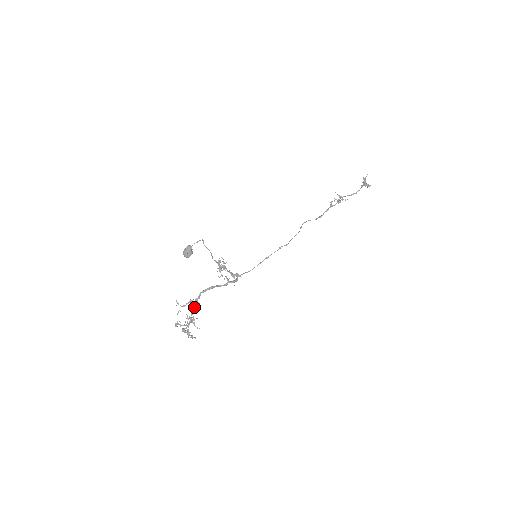
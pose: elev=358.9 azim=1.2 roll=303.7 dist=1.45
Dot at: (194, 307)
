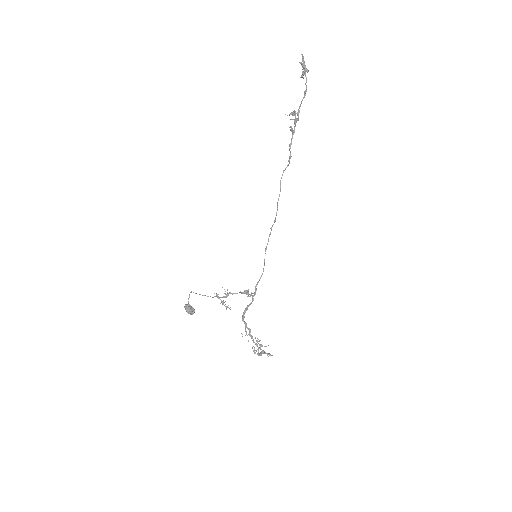
Dot at: (249, 333)
